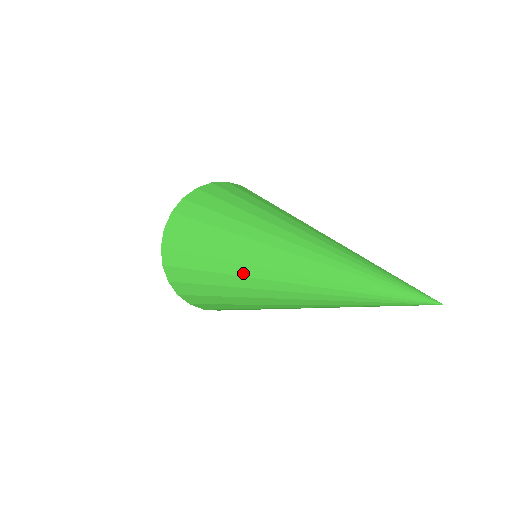
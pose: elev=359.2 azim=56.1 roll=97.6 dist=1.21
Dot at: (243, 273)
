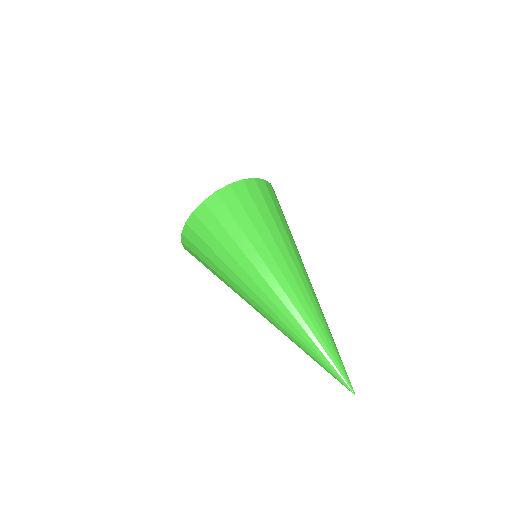
Dot at: (257, 281)
